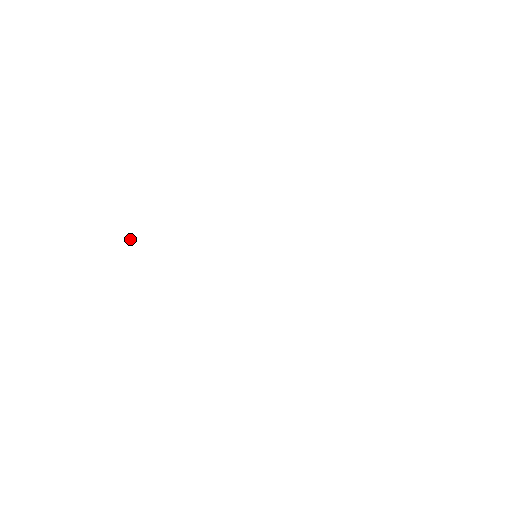
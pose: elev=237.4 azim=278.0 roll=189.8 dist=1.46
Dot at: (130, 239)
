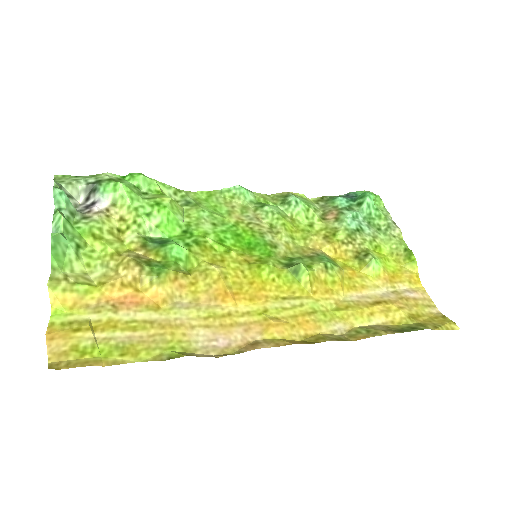
Dot at: (56, 240)
